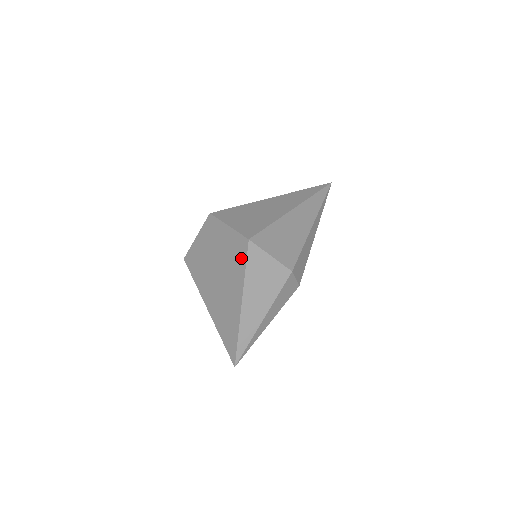
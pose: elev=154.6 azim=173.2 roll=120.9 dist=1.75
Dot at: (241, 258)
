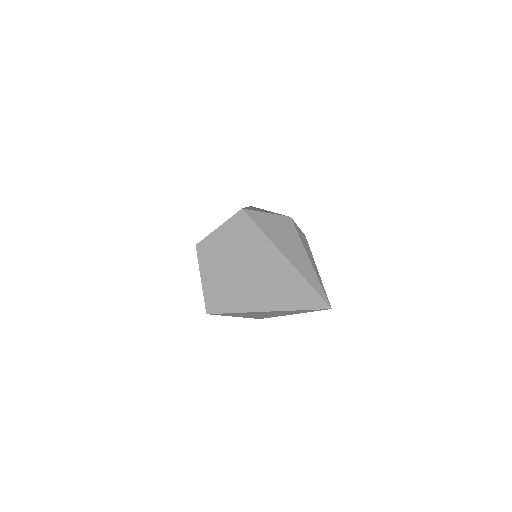
Dot at: (250, 229)
